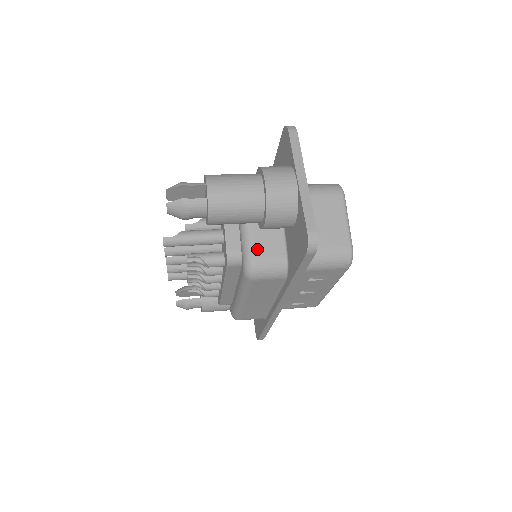
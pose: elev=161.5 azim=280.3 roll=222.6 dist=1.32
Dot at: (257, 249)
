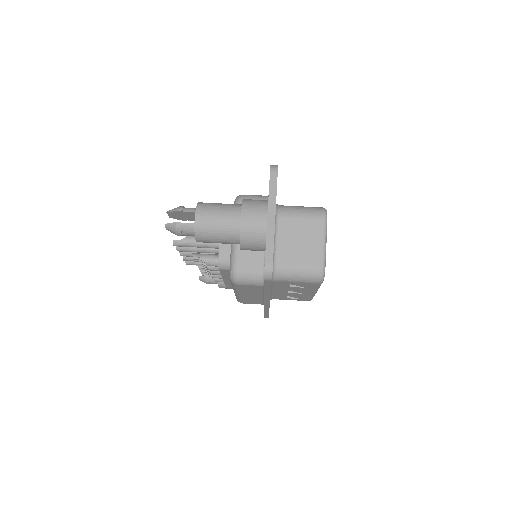
Dot at: (241, 261)
